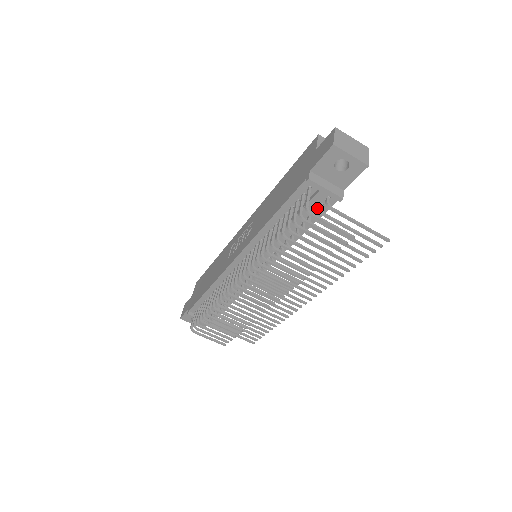
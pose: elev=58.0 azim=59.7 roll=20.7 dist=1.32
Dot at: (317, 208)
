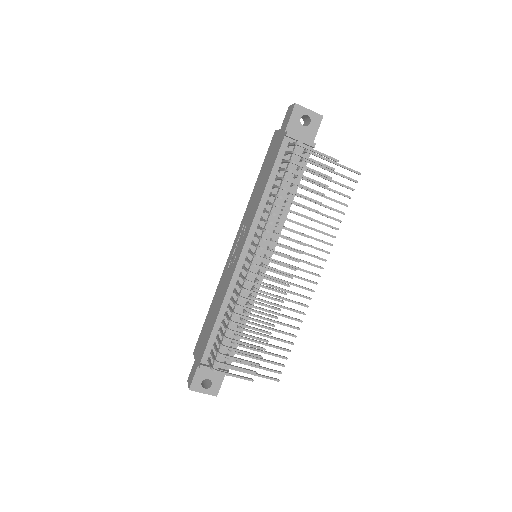
Dot at: occluded
